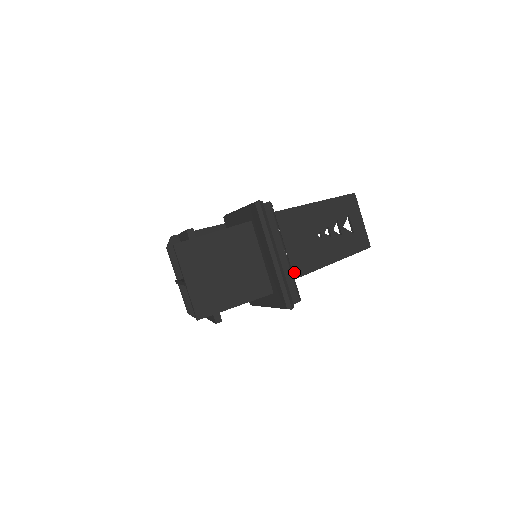
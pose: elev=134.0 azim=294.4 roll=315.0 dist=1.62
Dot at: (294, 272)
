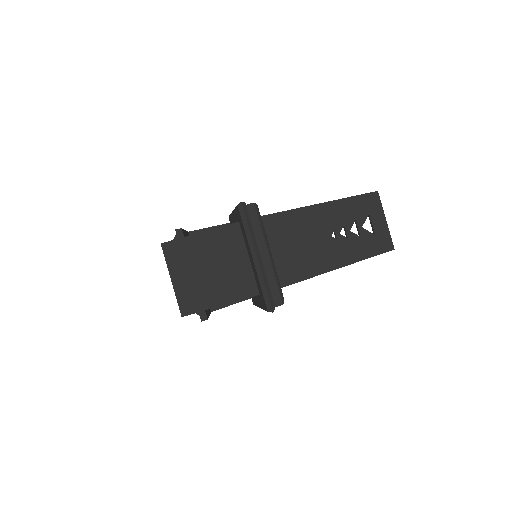
Dot at: (303, 273)
